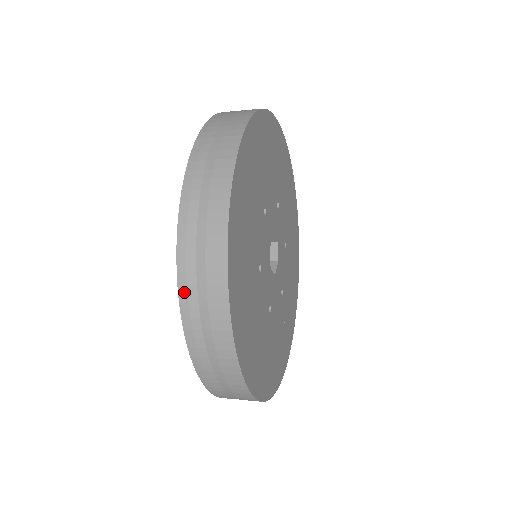
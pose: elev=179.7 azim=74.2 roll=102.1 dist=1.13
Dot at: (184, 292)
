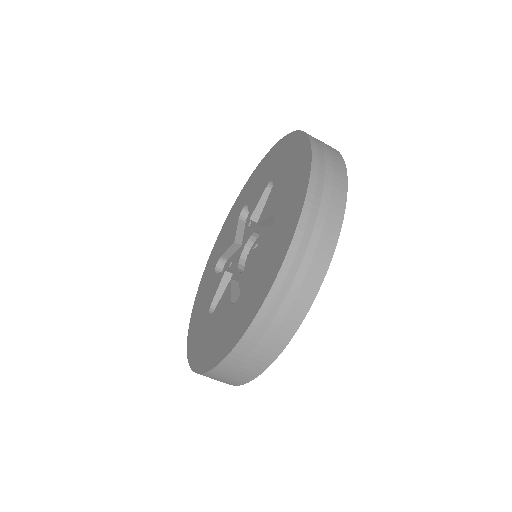
Dot at: (311, 199)
